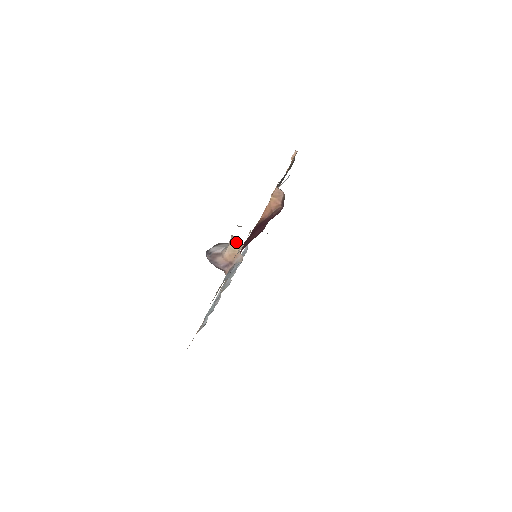
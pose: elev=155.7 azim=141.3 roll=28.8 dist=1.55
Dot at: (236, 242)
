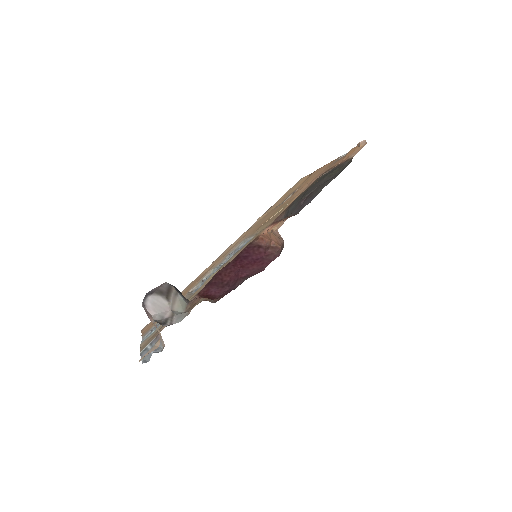
Dot at: (158, 330)
